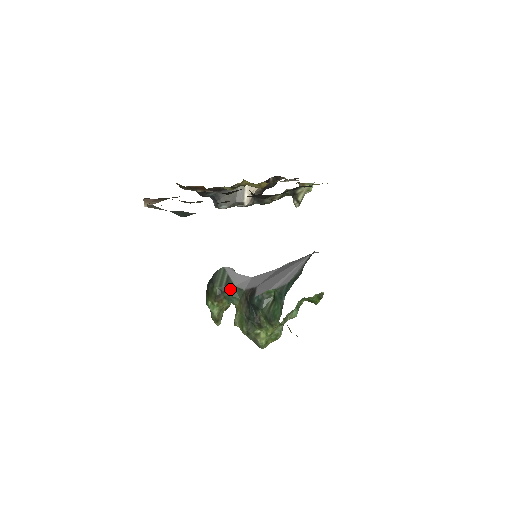
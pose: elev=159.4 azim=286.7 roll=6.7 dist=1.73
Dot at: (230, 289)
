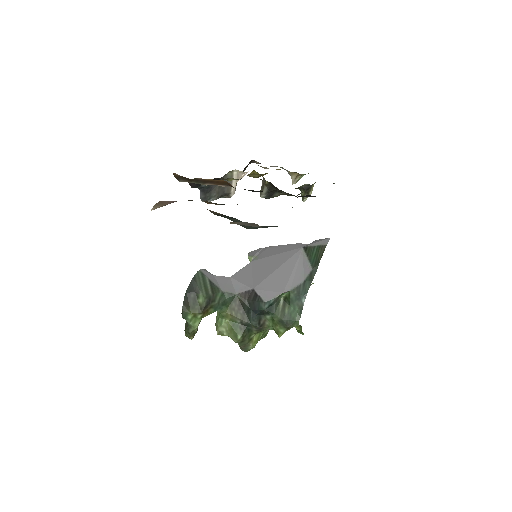
Dot at: (219, 296)
